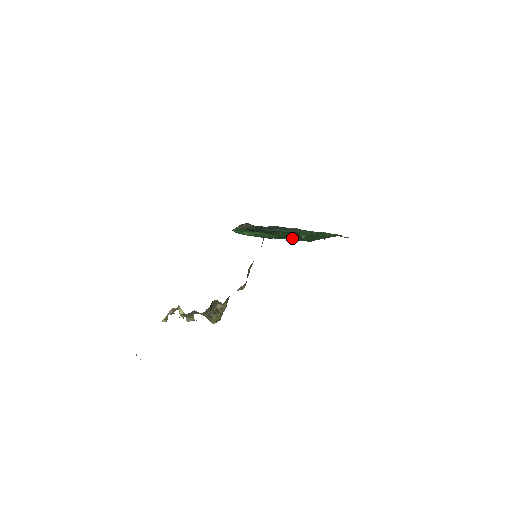
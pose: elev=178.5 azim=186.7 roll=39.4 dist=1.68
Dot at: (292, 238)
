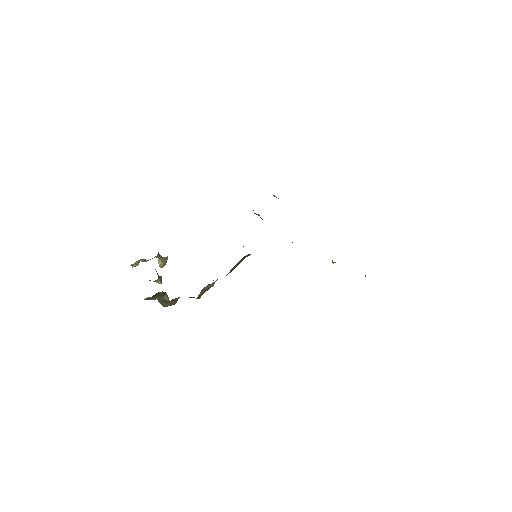
Dot at: occluded
